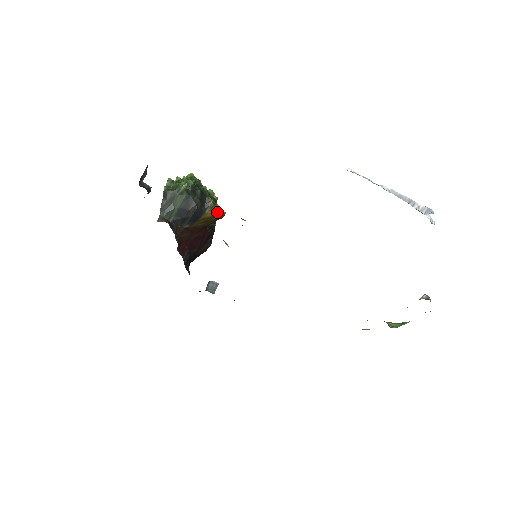
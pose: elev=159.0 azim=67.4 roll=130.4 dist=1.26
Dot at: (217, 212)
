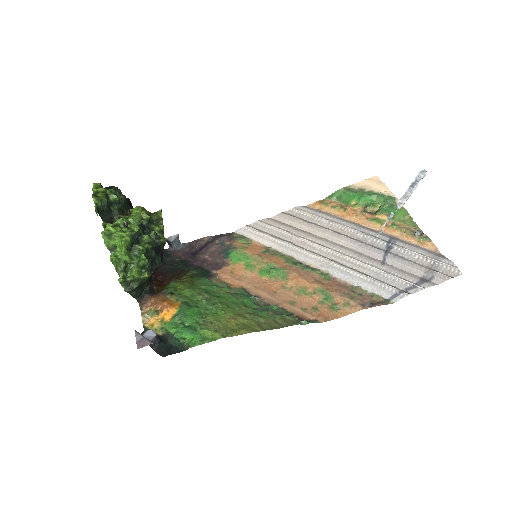
Dot at: occluded
